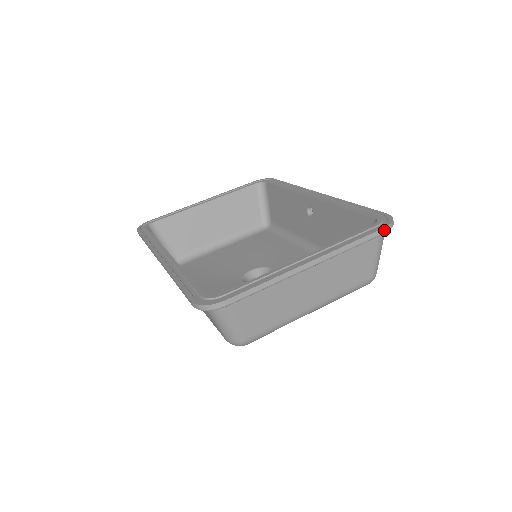
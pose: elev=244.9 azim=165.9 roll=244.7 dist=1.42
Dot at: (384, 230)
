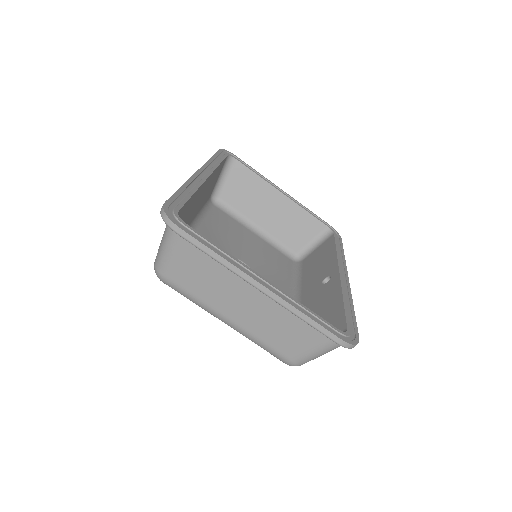
Dot at: (339, 340)
